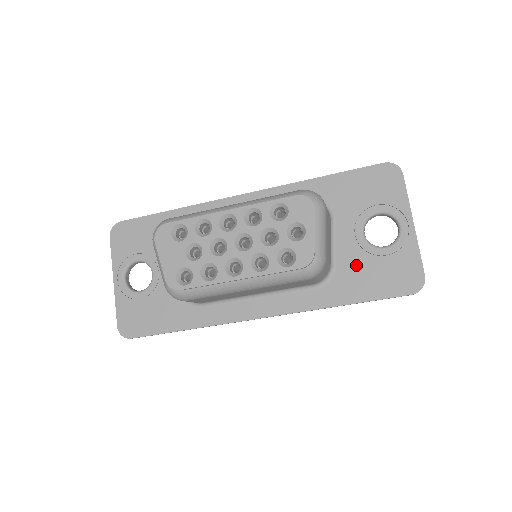
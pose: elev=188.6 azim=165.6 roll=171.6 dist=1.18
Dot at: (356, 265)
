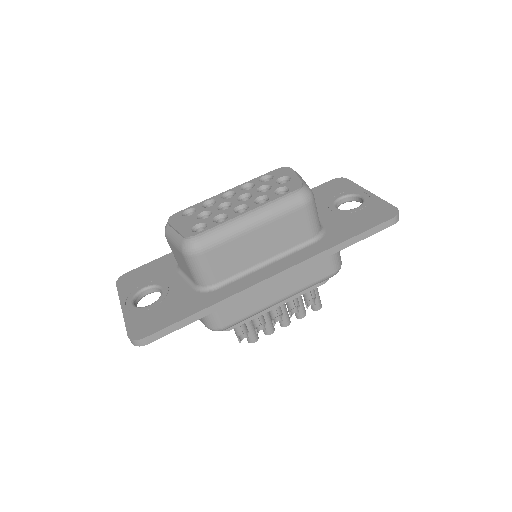
Dot at: (341, 221)
